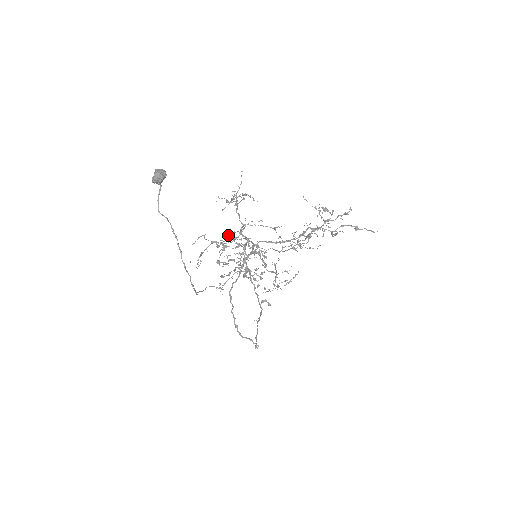
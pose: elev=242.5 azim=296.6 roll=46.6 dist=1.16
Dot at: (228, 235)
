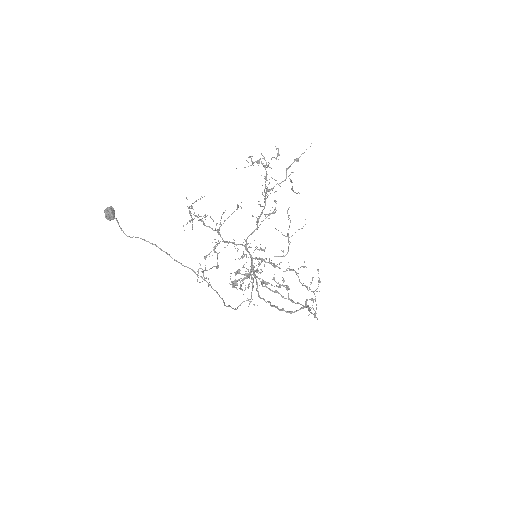
Dot at: (214, 248)
